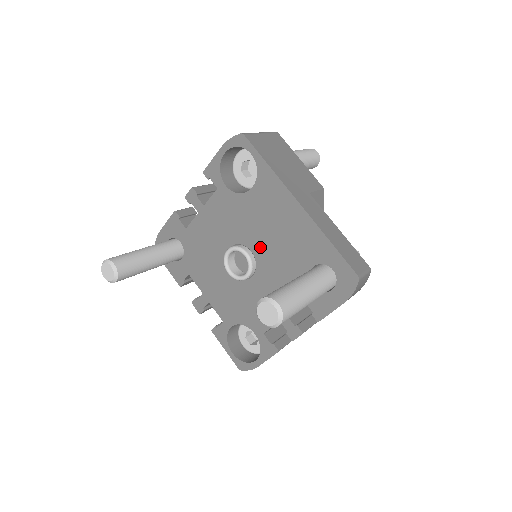
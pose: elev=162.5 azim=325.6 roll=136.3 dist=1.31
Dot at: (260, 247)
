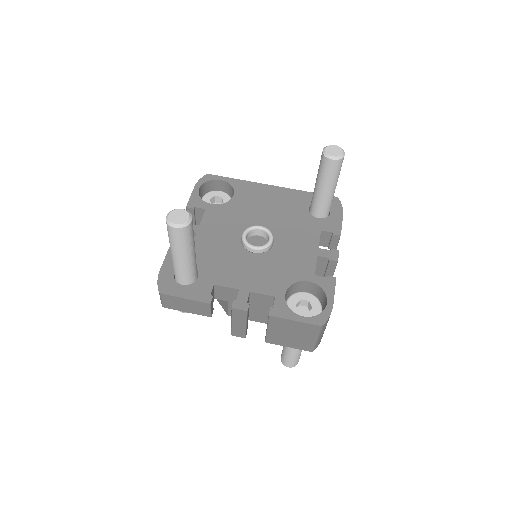
Dot at: (265, 221)
